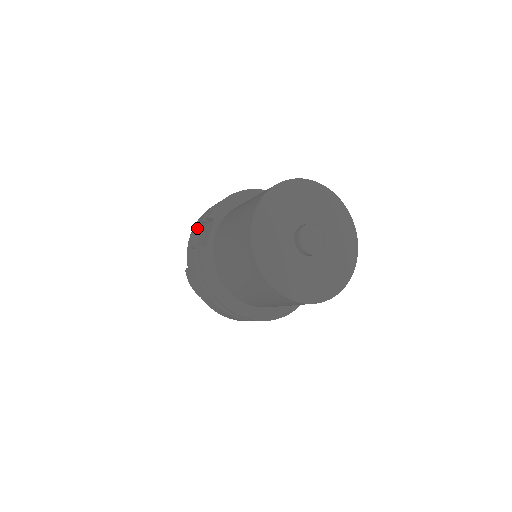
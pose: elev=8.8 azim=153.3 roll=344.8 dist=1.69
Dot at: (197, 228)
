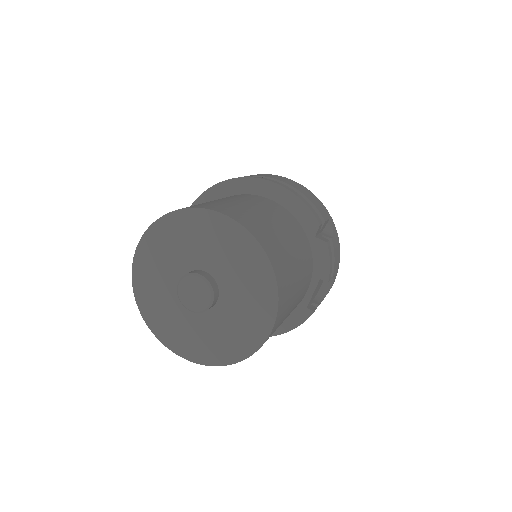
Dot at: occluded
